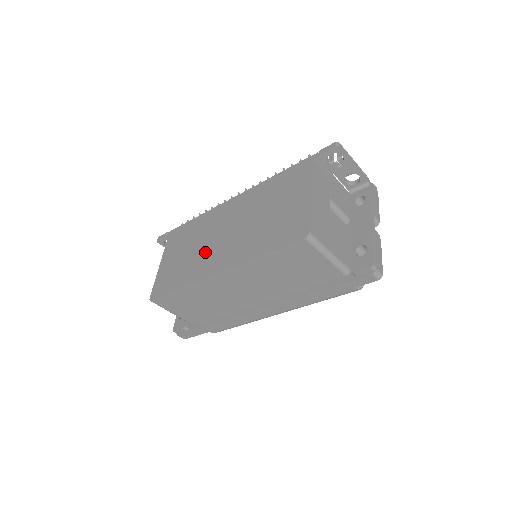
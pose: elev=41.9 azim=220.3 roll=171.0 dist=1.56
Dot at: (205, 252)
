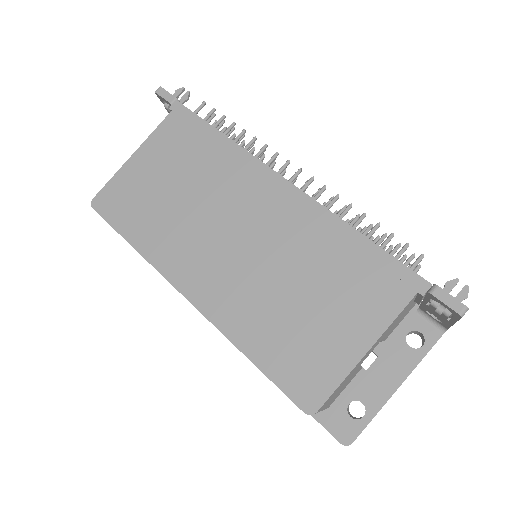
Dot at: (194, 230)
